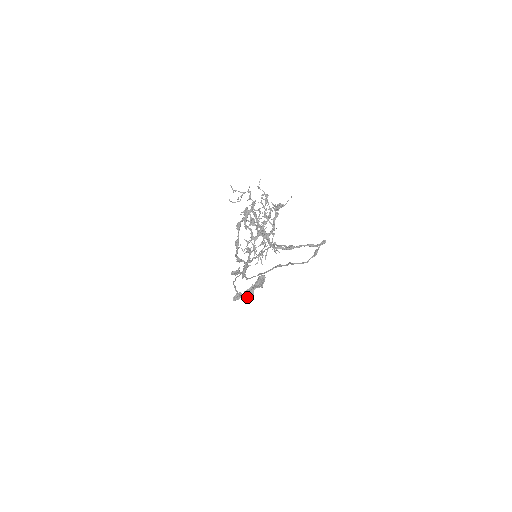
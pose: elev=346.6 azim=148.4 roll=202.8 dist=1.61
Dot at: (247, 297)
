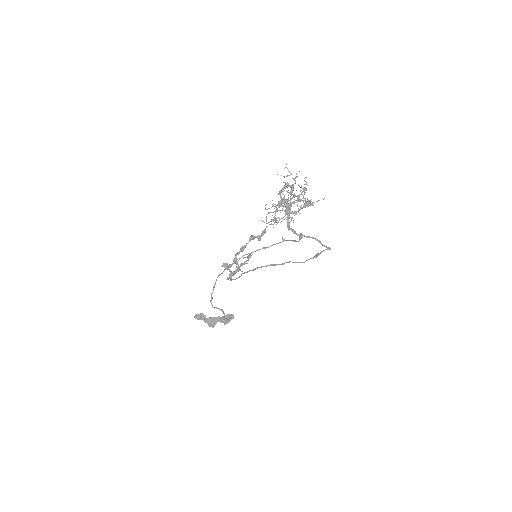
Dot at: (208, 323)
